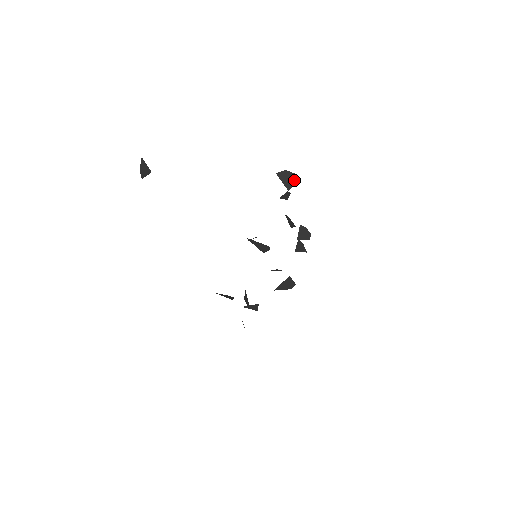
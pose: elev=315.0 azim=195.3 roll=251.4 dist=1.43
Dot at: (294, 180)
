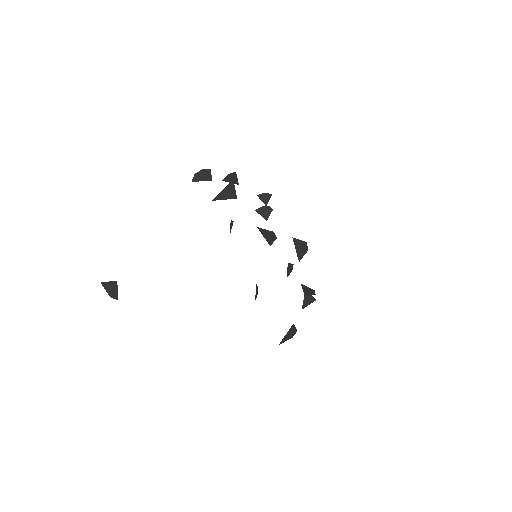
Dot at: (207, 173)
